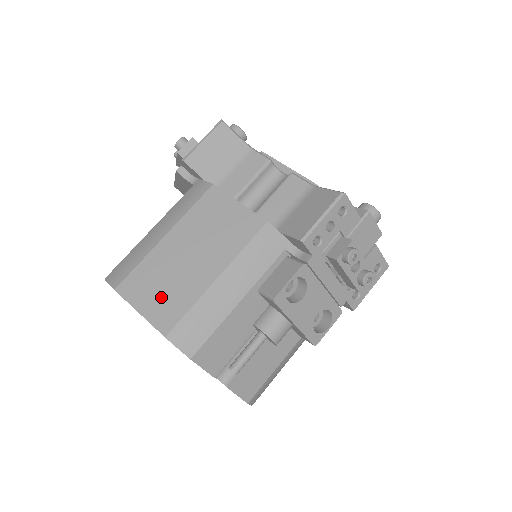
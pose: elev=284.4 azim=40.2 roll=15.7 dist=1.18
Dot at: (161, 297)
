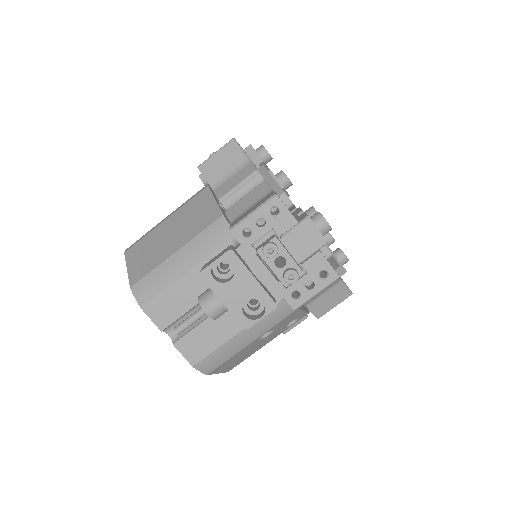
Dot at: (142, 261)
